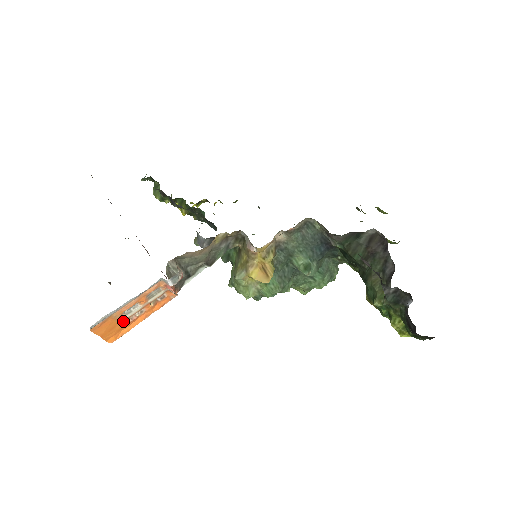
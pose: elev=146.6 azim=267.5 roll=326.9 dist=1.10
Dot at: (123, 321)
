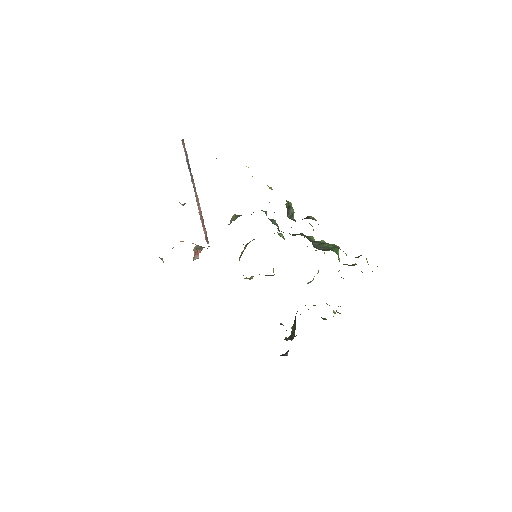
Dot at: occluded
